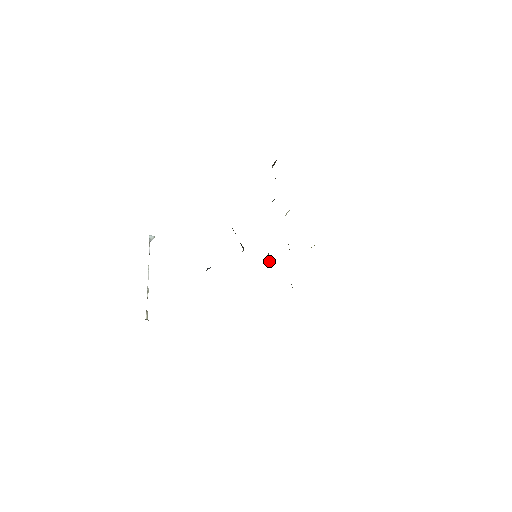
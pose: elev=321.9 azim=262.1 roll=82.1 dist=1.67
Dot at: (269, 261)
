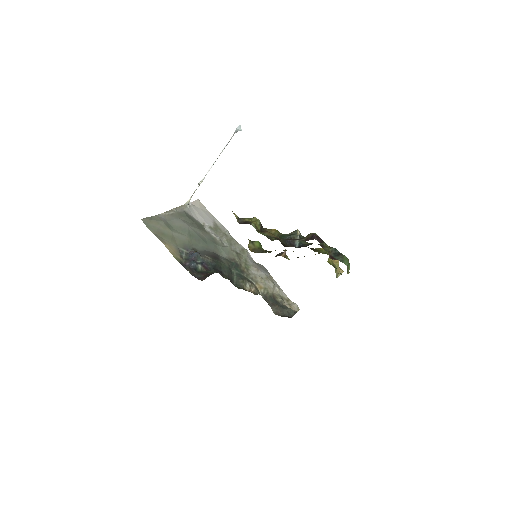
Dot at: (285, 251)
